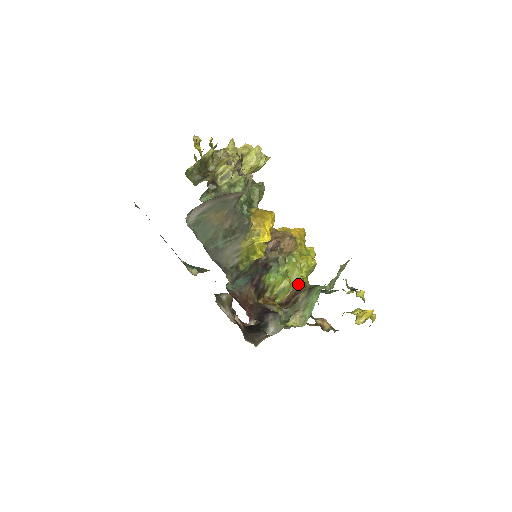
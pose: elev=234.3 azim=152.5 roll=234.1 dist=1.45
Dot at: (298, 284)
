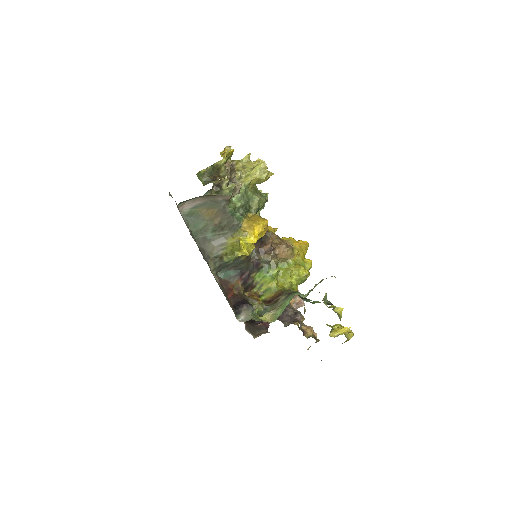
Dot at: (284, 288)
